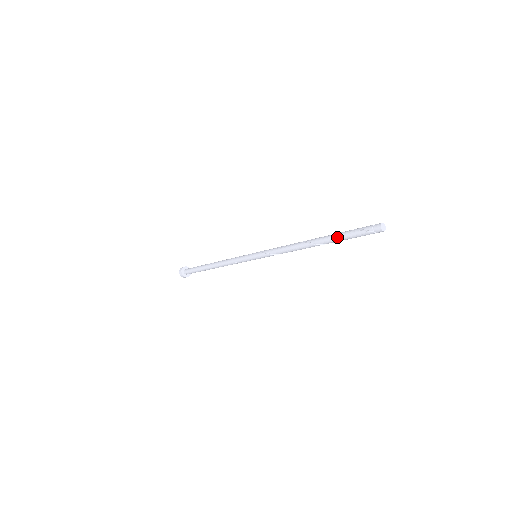
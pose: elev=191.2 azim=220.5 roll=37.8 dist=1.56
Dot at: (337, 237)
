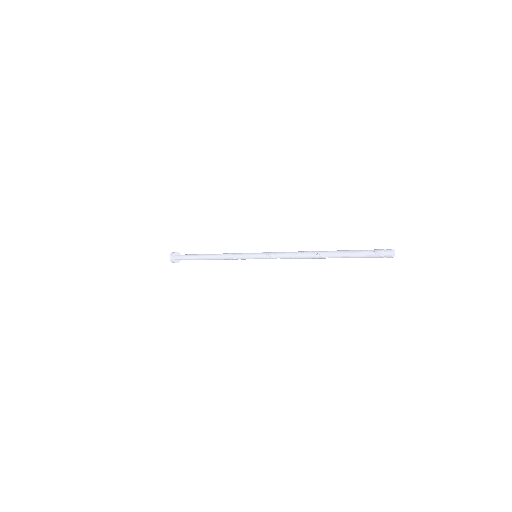
Dot at: (345, 253)
